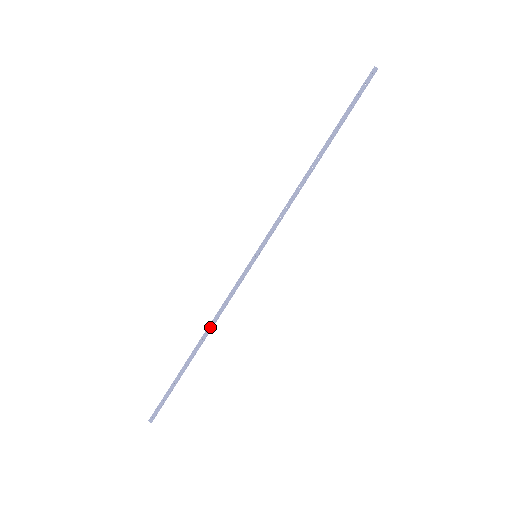
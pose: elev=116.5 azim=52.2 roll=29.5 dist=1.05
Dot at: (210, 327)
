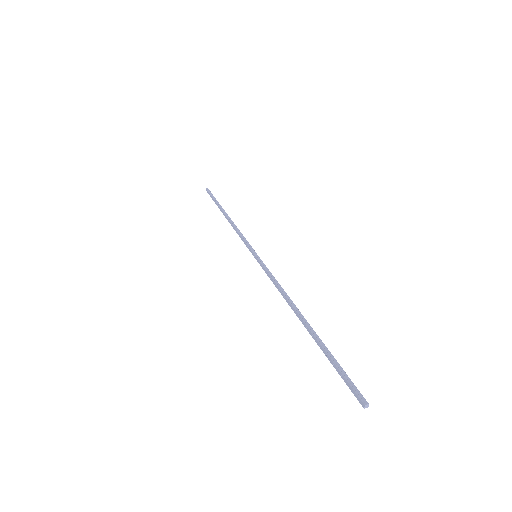
Dot at: (230, 223)
